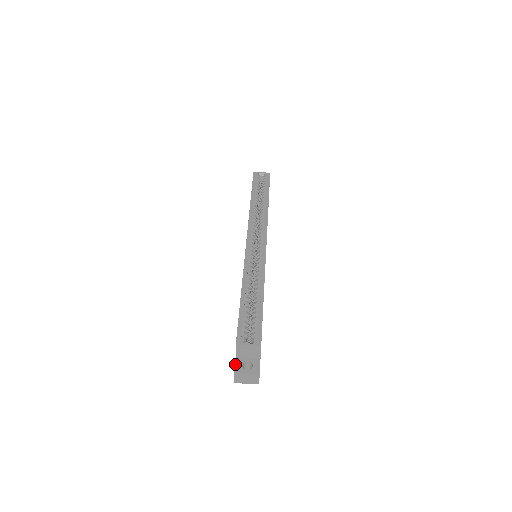
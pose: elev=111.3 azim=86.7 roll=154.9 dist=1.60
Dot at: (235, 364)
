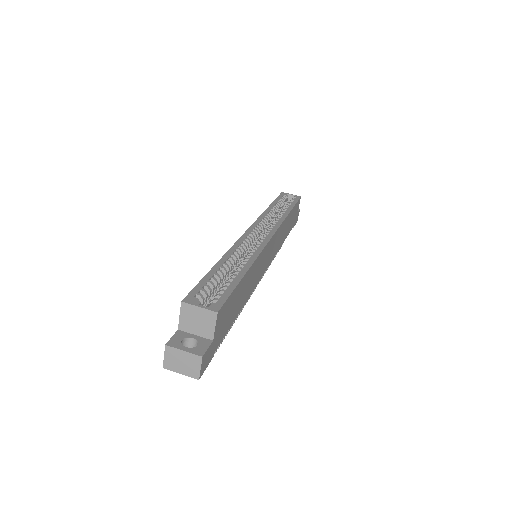
Dot at: (172, 336)
